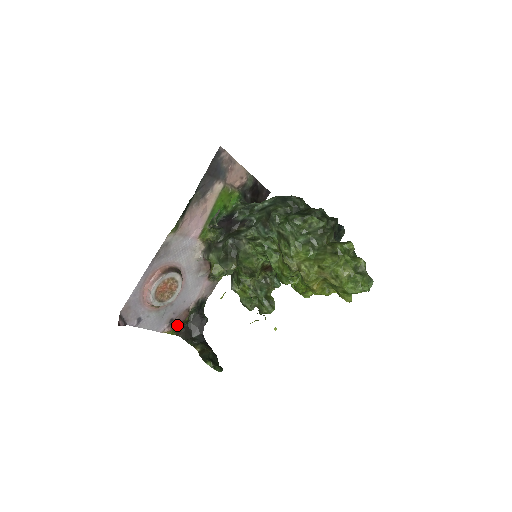
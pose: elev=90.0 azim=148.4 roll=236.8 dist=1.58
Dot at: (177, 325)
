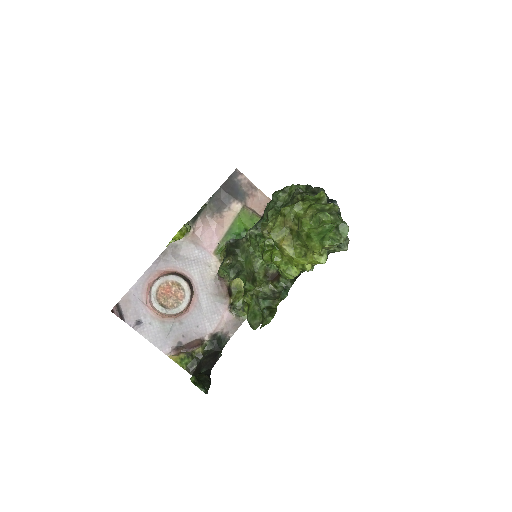
Dot at: (185, 351)
